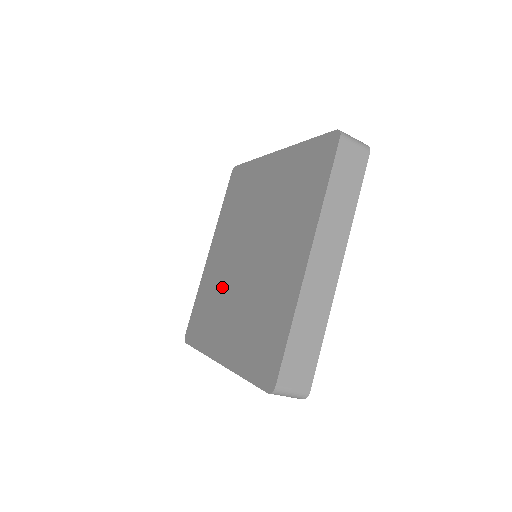
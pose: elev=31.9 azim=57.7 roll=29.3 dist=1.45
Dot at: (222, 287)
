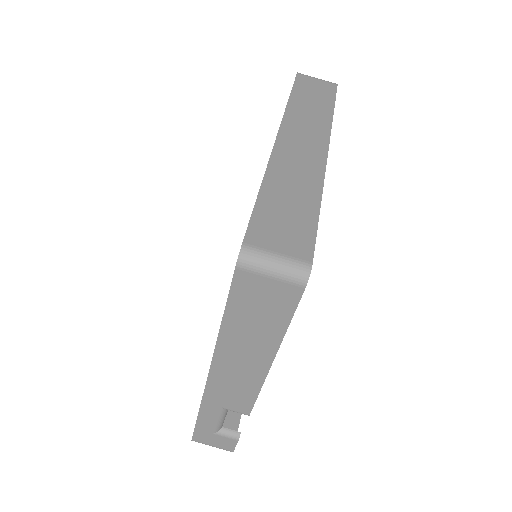
Dot at: occluded
